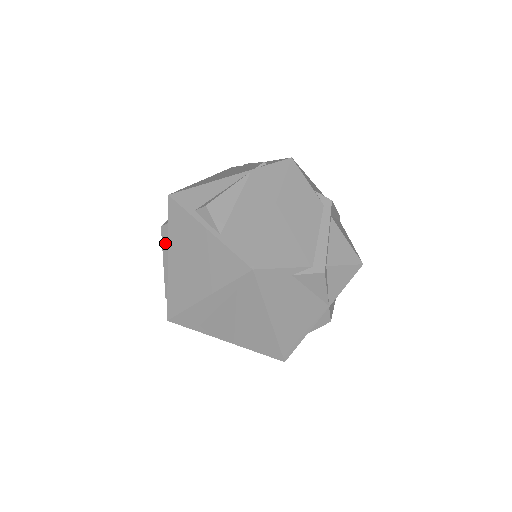
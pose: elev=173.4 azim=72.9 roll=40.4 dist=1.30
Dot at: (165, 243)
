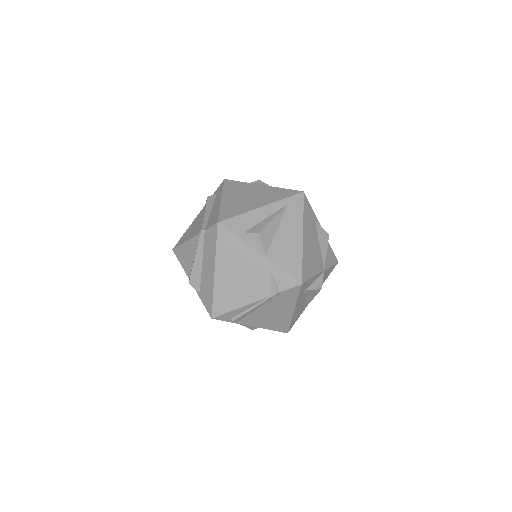
Dot at: (210, 203)
